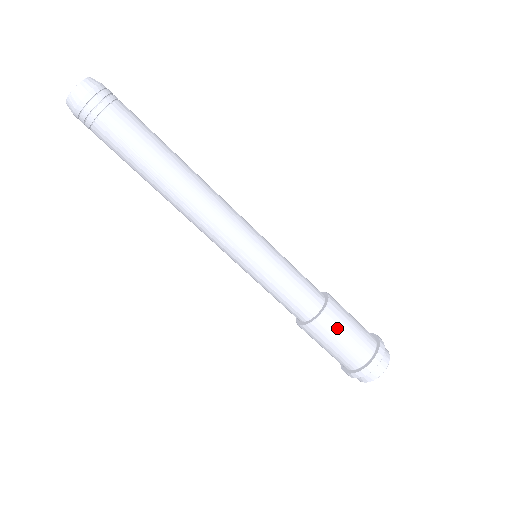
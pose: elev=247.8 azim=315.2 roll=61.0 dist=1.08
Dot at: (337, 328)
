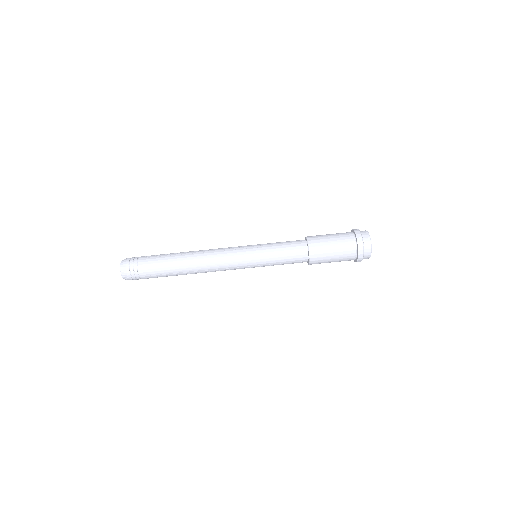
Dot at: (324, 255)
